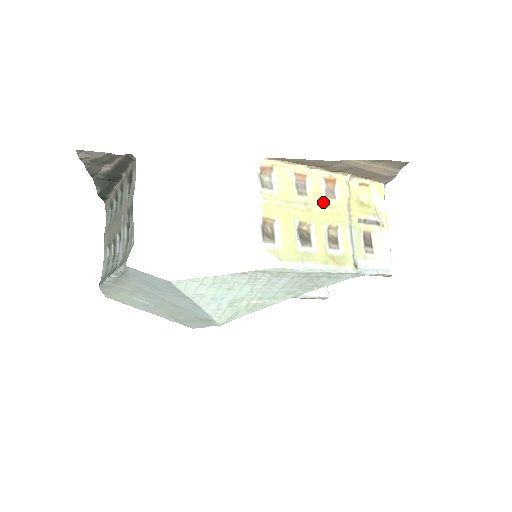
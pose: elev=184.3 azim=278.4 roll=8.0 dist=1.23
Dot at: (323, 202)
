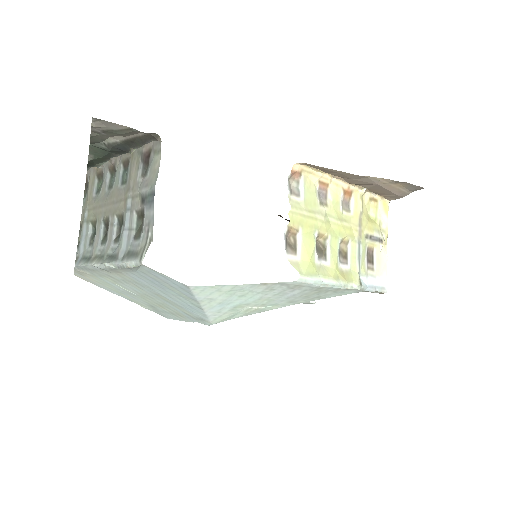
Dot at: (340, 214)
